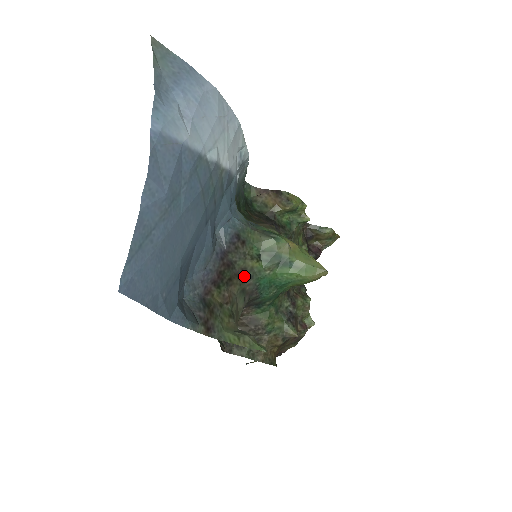
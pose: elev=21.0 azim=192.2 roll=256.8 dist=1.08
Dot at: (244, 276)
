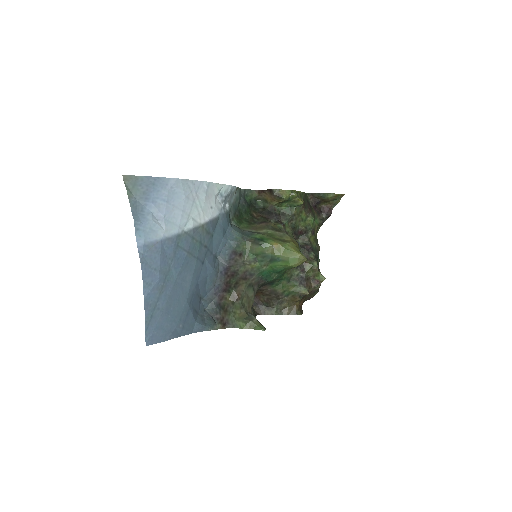
Dot at: (248, 276)
